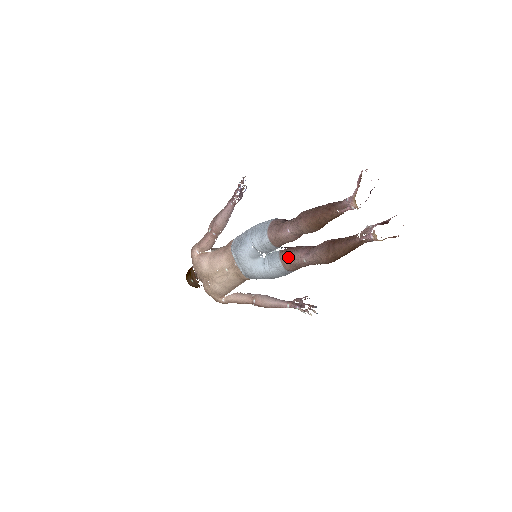
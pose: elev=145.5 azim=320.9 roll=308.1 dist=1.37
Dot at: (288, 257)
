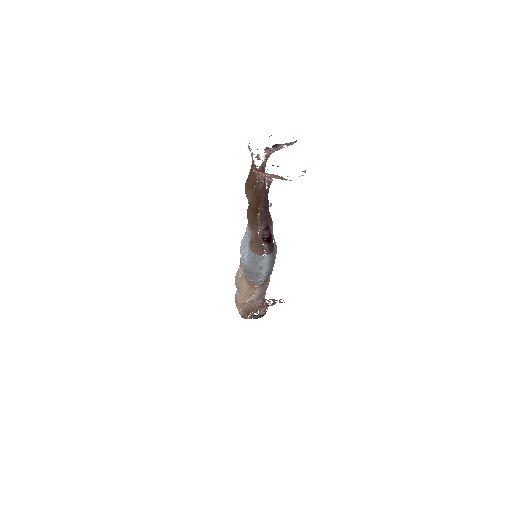
Dot at: occluded
